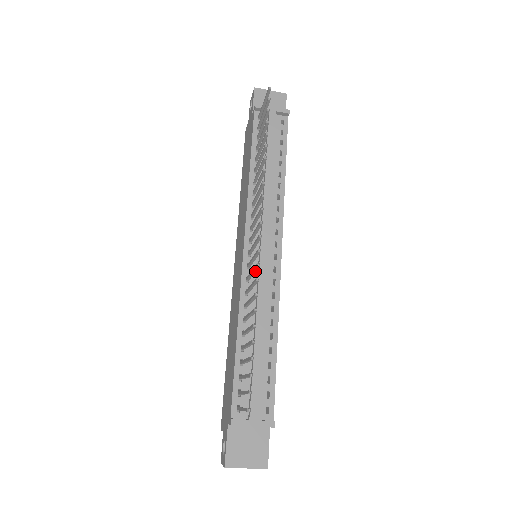
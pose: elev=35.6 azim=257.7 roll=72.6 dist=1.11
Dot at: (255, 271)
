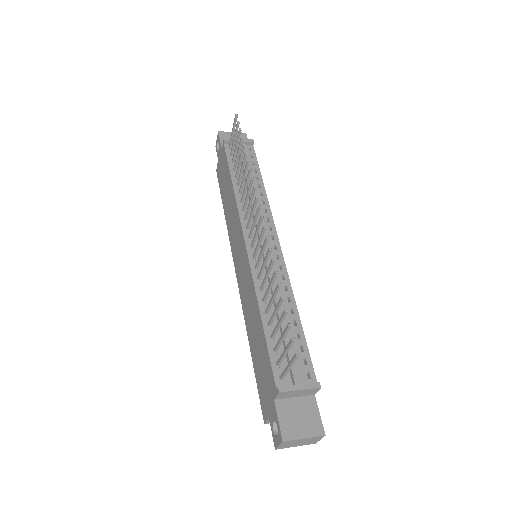
Dot at: (264, 249)
